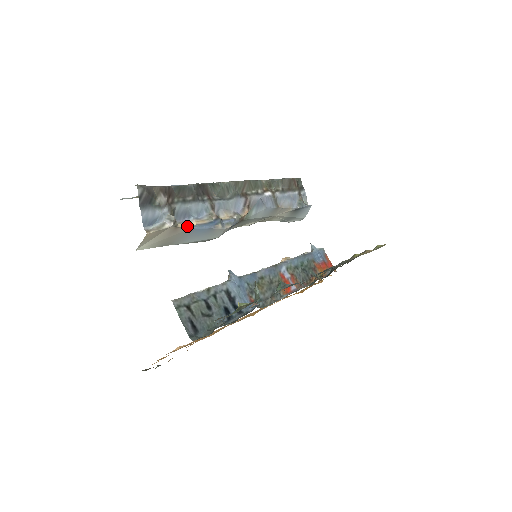
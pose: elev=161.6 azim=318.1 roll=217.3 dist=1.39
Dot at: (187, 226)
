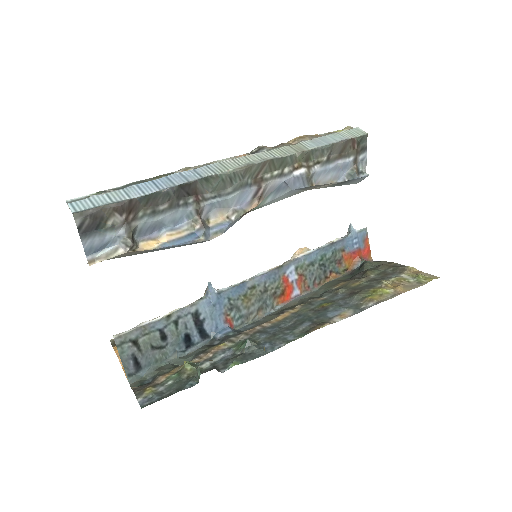
Dot at: (153, 245)
